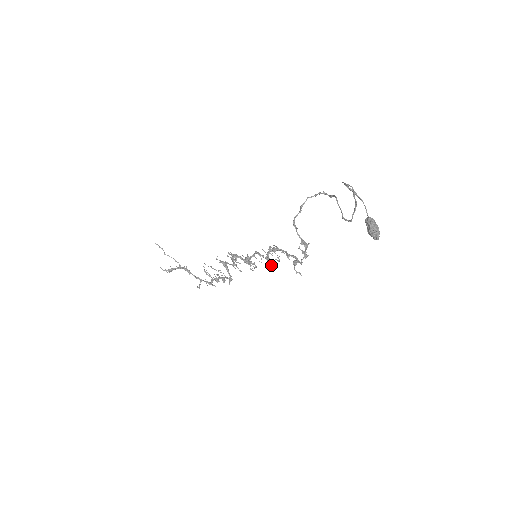
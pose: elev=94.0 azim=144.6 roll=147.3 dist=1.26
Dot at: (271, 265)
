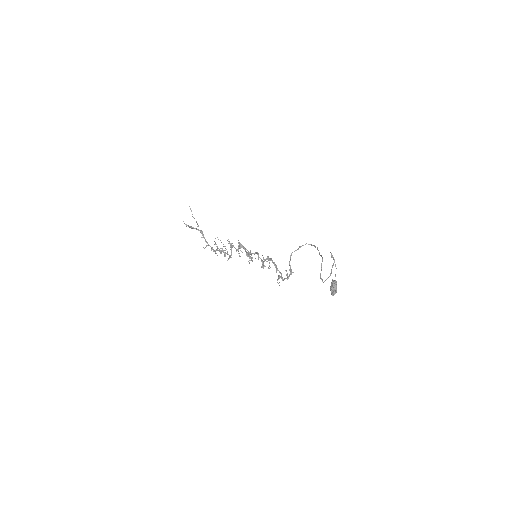
Dot at: (263, 267)
